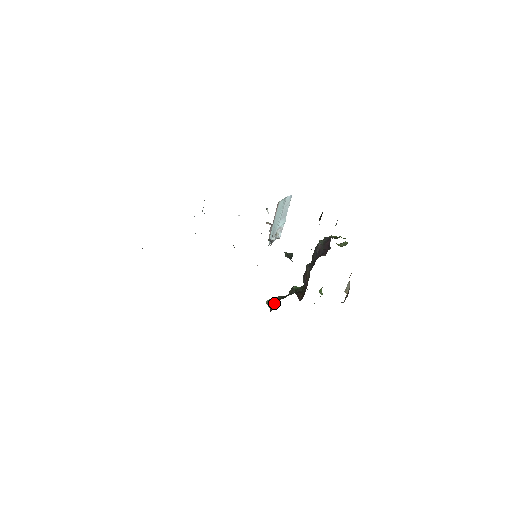
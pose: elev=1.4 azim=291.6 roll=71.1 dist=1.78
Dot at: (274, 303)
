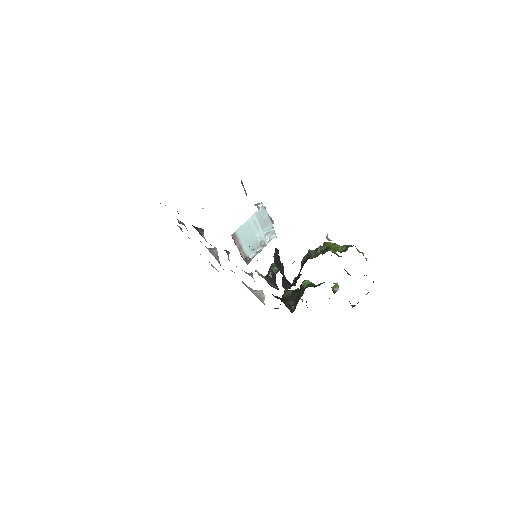
Dot at: occluded
